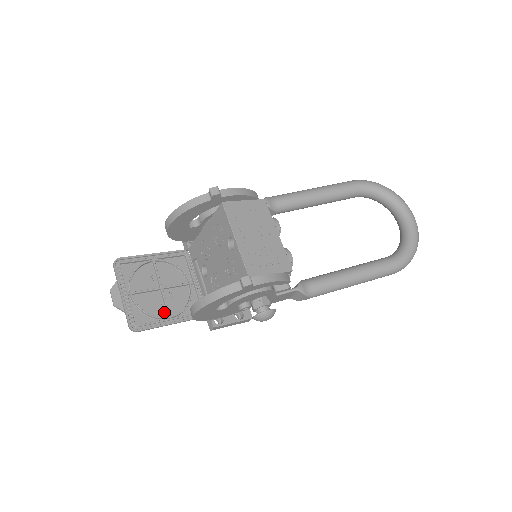
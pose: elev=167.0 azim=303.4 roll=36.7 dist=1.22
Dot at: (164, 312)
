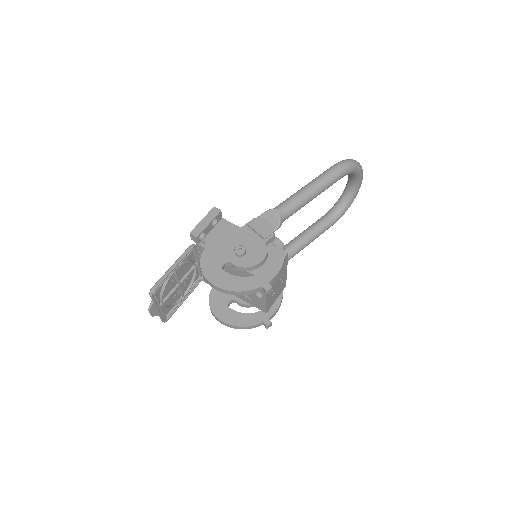
Dot at: (180, 295)
